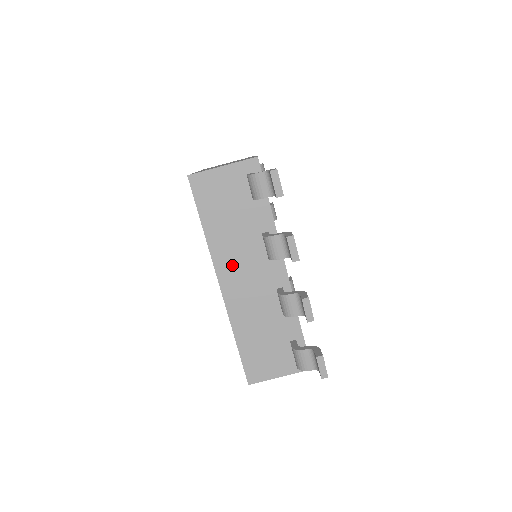
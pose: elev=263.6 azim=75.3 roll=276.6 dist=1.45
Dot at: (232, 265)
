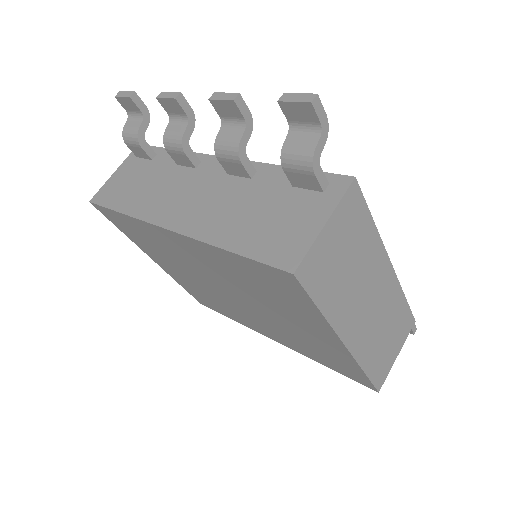
Dot at: (167, 205)
